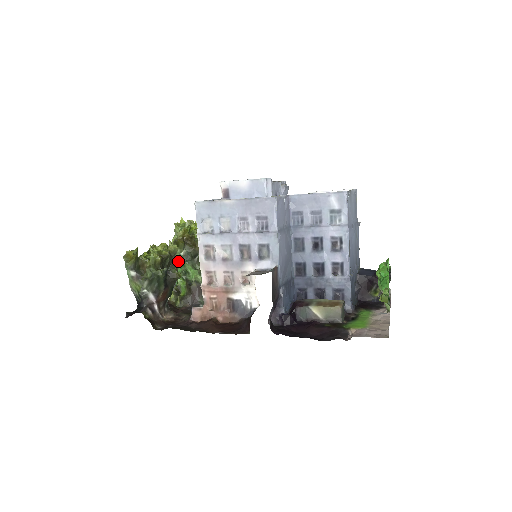
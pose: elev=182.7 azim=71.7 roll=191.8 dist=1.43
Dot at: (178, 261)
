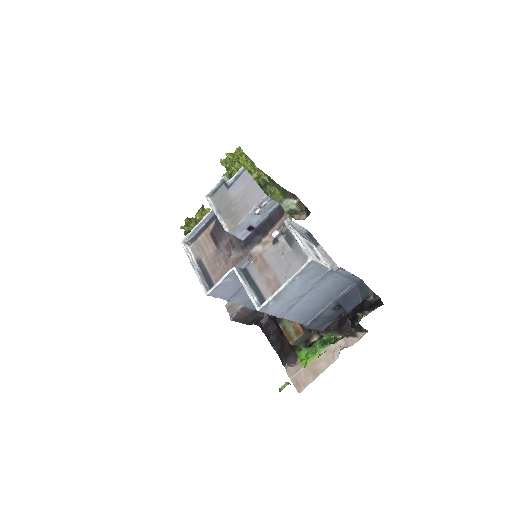
Dot at: occluded
